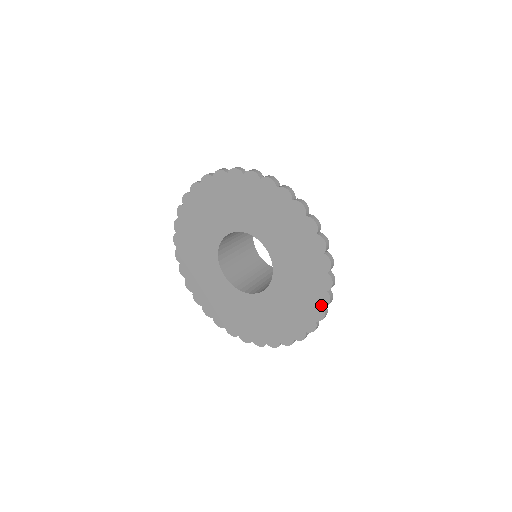
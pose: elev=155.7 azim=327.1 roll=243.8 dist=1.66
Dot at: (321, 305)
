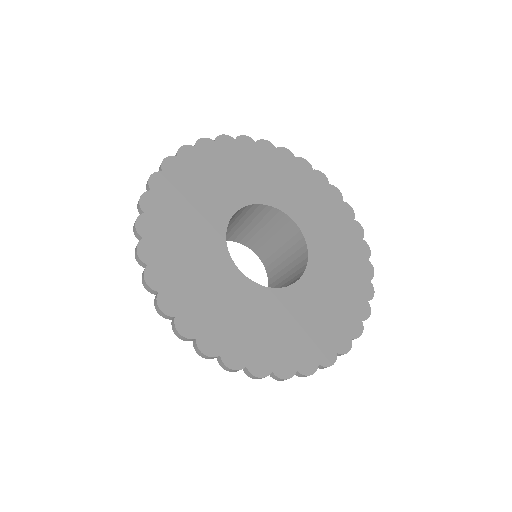
Dot at: (365, 258)
